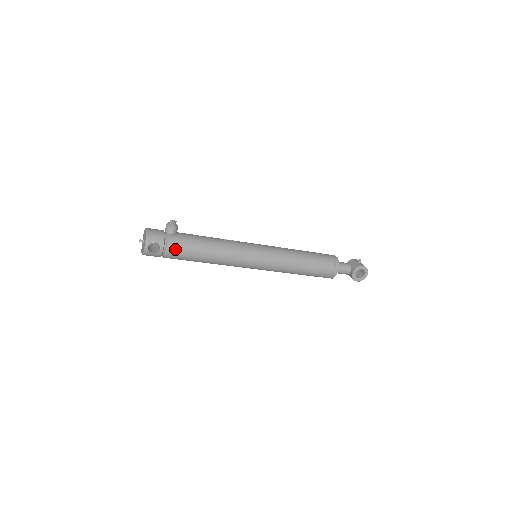
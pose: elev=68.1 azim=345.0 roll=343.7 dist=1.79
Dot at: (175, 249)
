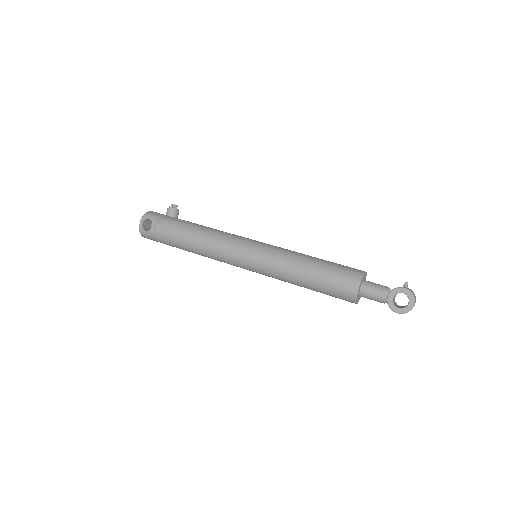
Dot at: (165, 228)
